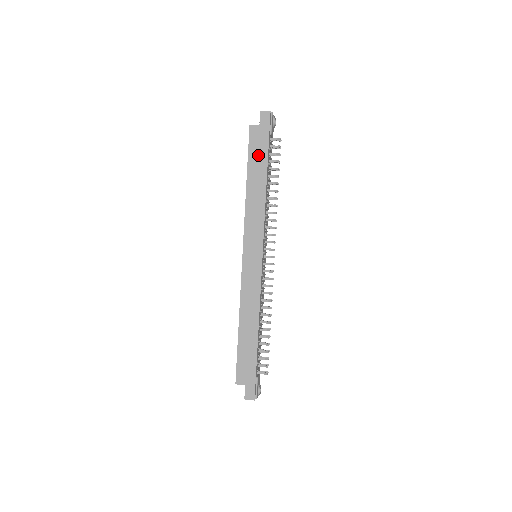
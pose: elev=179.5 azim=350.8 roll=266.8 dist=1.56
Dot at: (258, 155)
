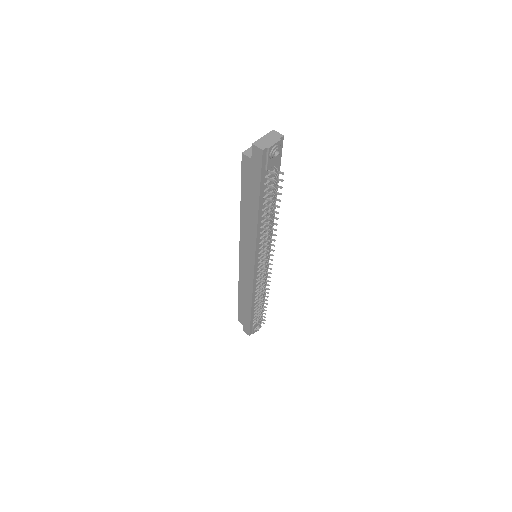
Dot at: (250, 188)
